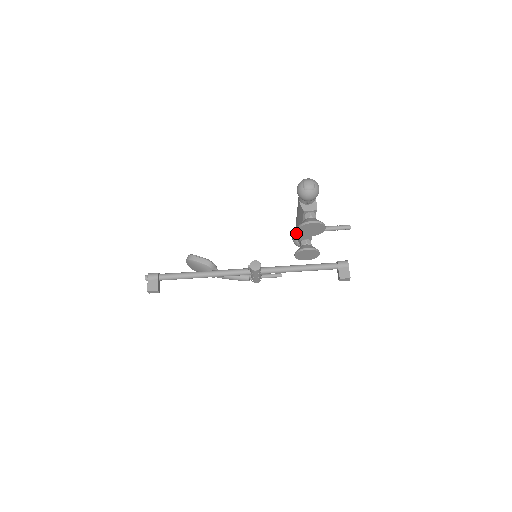
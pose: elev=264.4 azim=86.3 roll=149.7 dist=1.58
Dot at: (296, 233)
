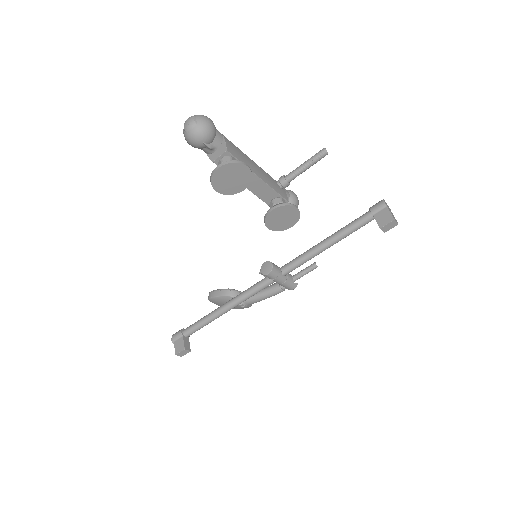
Dot at: occluded
